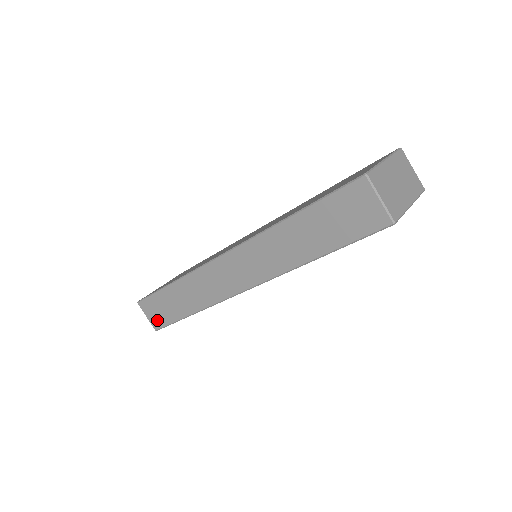
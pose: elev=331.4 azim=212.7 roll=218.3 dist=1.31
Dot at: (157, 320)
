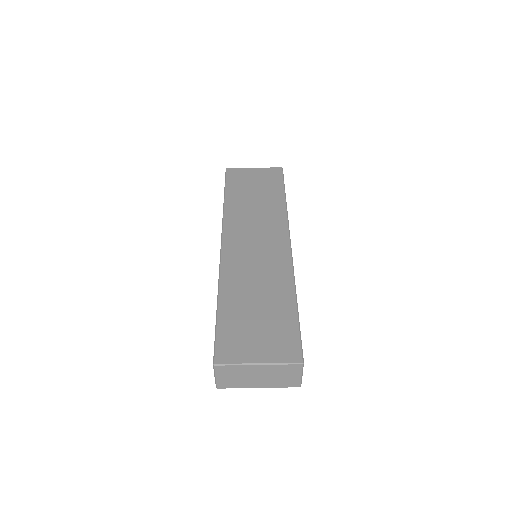
Dot at: occluded
